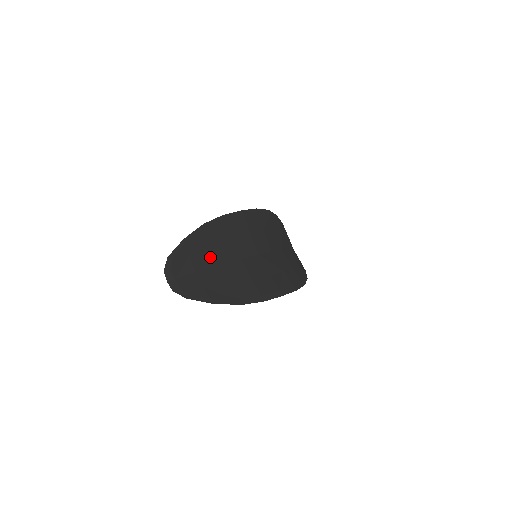
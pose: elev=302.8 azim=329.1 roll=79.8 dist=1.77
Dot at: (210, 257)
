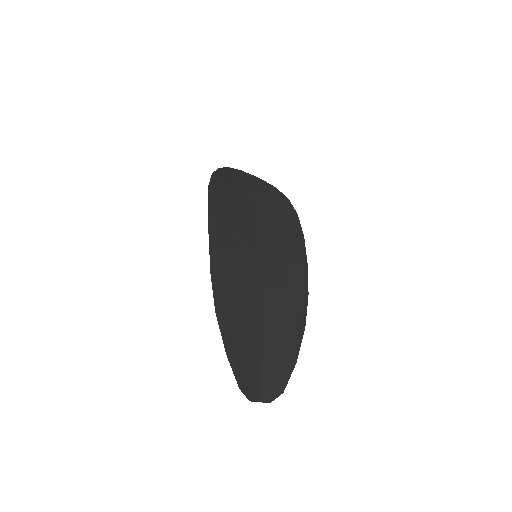
Dot at: (250, 329)
